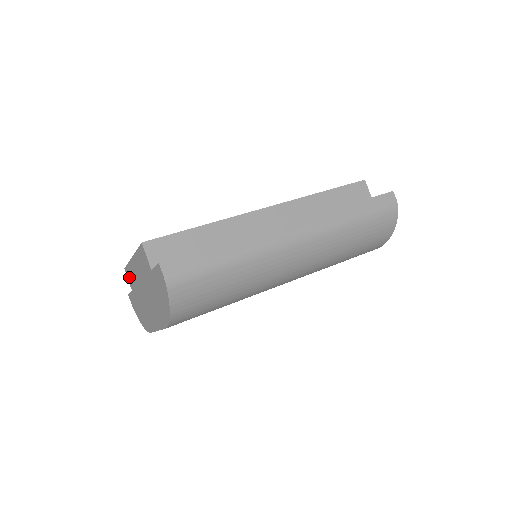
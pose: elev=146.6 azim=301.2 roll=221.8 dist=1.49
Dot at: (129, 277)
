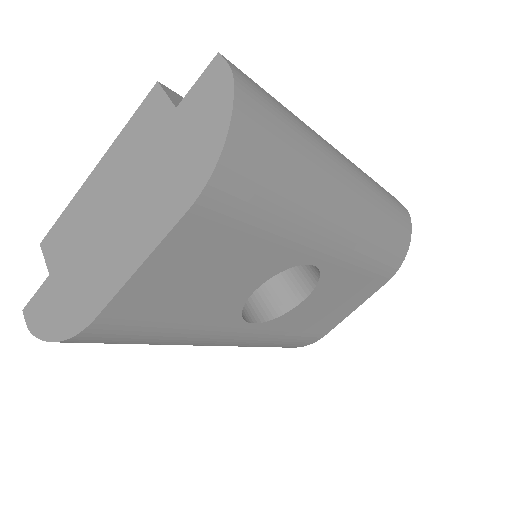
Dot at: (54, 244)
